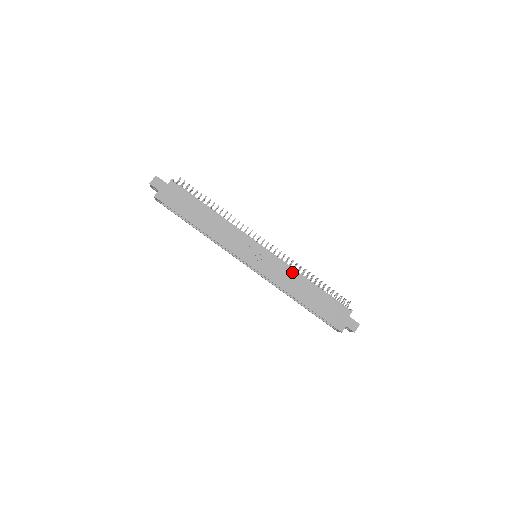
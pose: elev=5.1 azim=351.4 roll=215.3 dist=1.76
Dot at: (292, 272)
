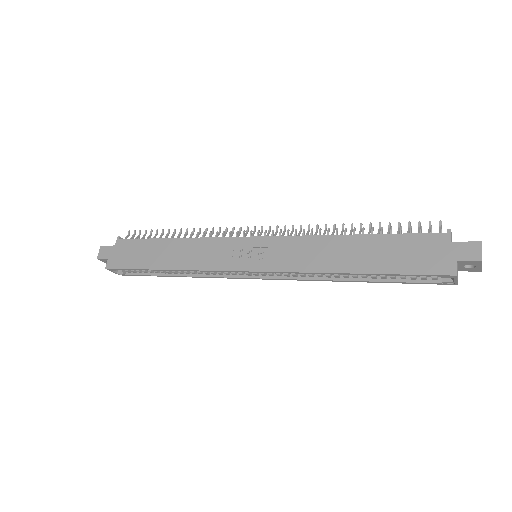
Dot at: (312, 240)
